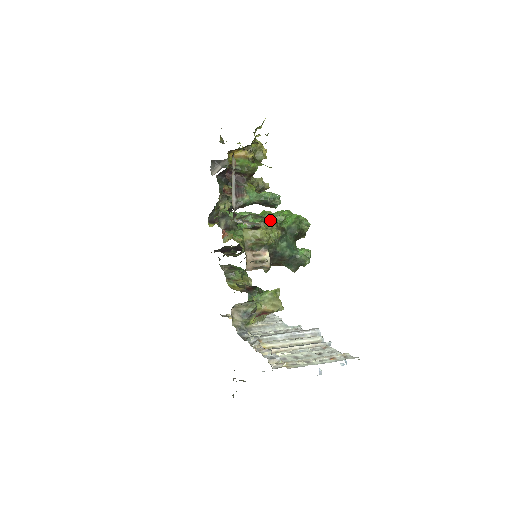
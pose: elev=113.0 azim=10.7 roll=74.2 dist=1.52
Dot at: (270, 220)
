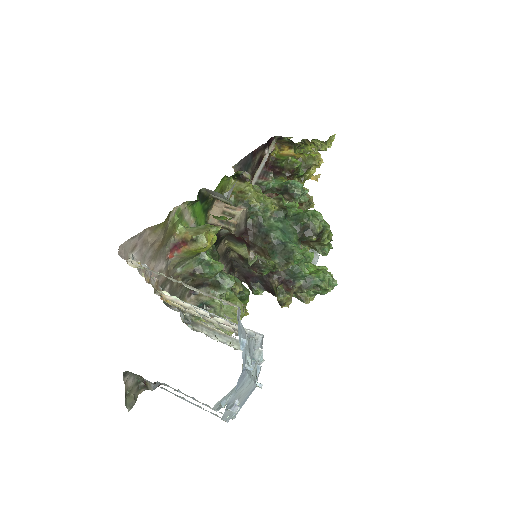
Dot at: occluded
